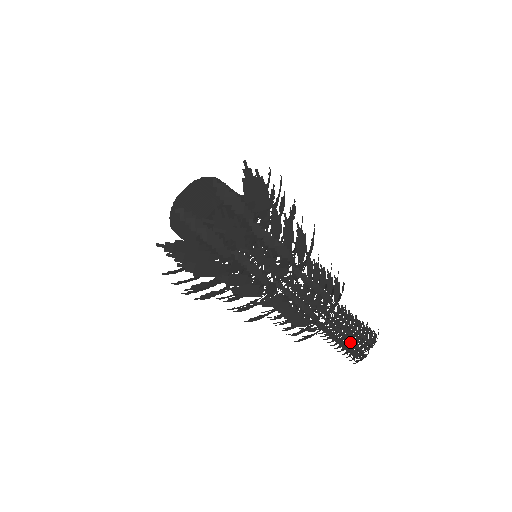
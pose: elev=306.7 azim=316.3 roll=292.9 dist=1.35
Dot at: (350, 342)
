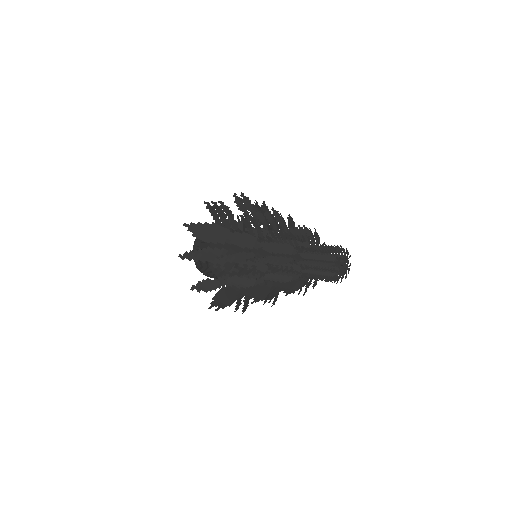
Dot at: occluded
